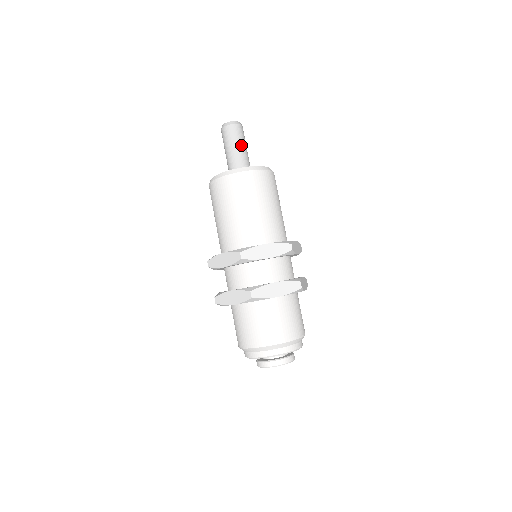
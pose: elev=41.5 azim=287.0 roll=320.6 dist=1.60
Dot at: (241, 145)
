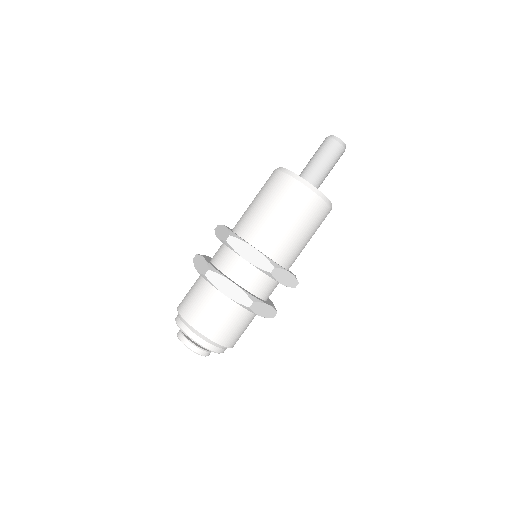
Dot at: (332, 168)
